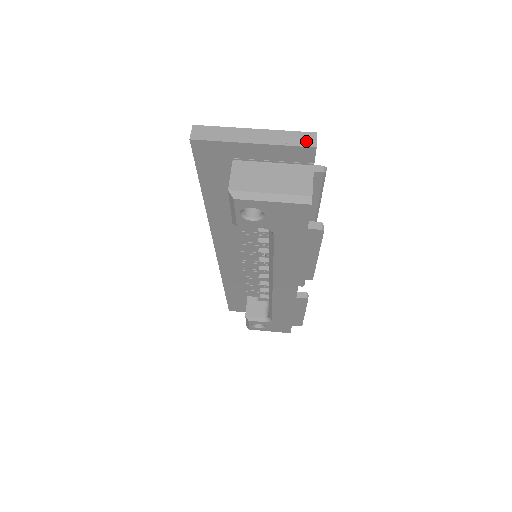
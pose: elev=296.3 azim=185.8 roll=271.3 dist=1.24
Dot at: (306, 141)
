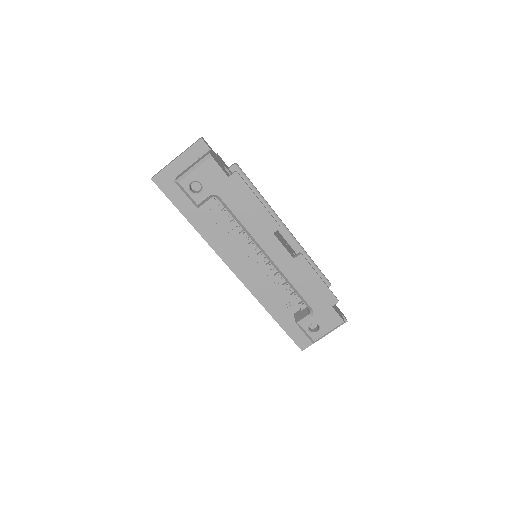
Dot at: (197, 141)
